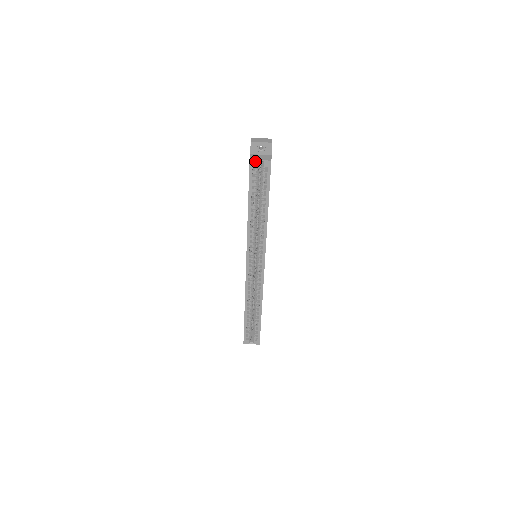
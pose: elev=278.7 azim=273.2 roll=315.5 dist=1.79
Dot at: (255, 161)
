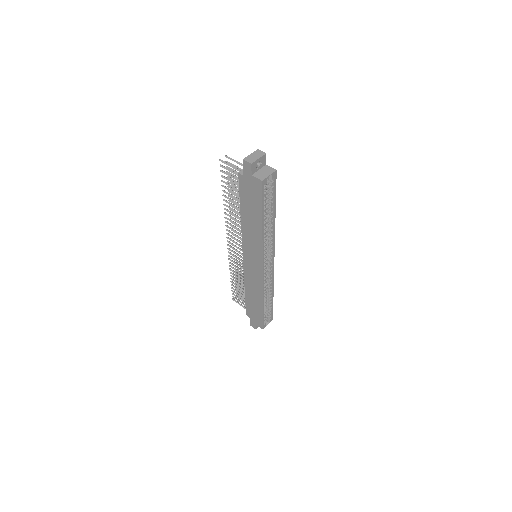
Dot at: (266, 179)
